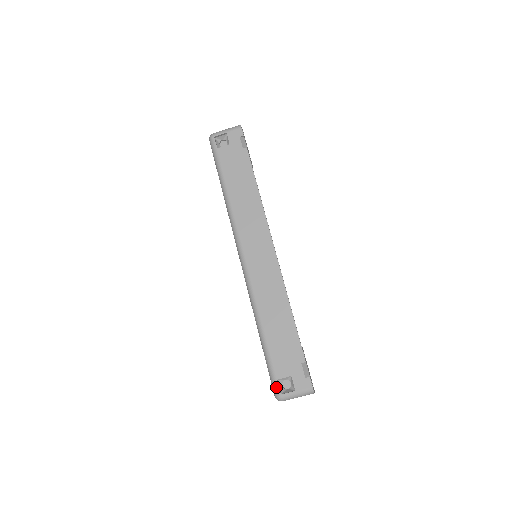
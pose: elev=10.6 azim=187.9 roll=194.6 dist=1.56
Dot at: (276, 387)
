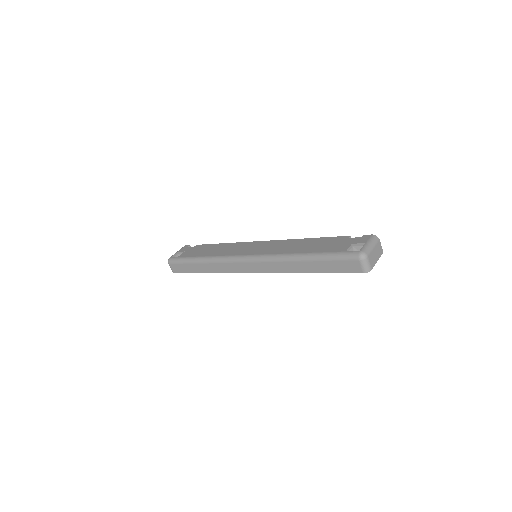
Dot at: (351, 253)
